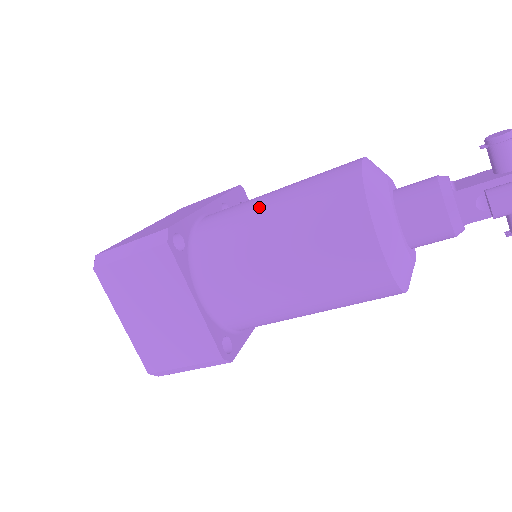
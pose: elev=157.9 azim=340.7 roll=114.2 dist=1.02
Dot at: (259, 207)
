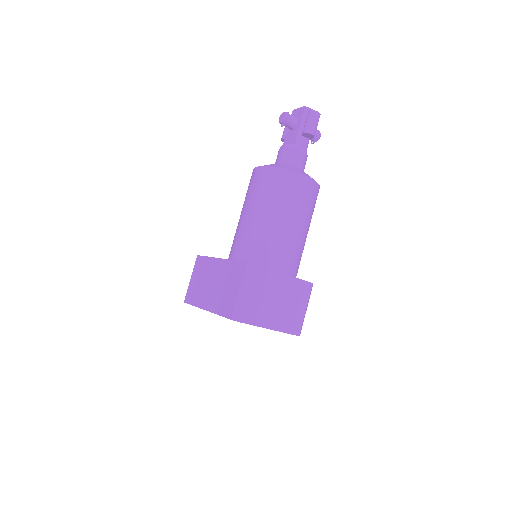
Dot at: (255, 220)
